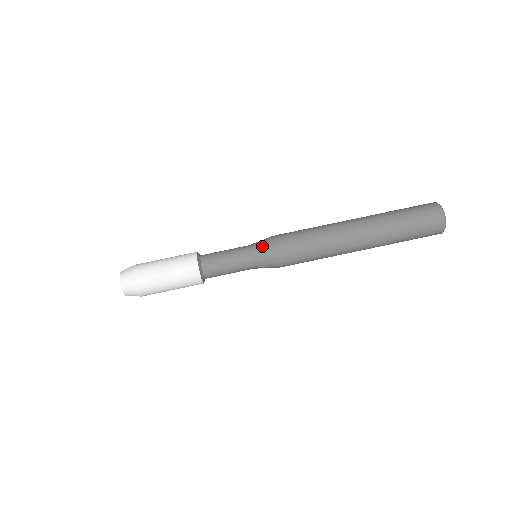
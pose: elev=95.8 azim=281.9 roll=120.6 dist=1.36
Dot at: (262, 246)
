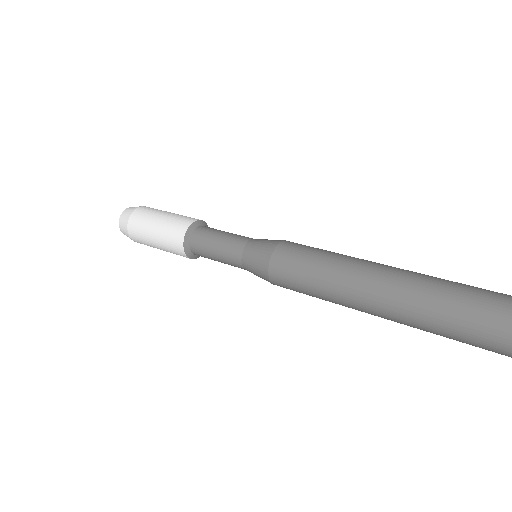
Dot at: occluded
